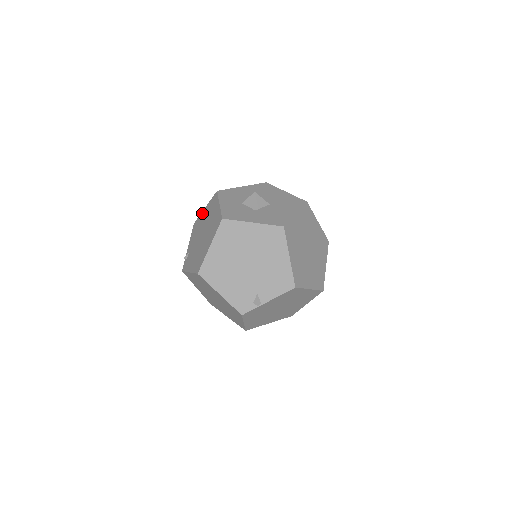
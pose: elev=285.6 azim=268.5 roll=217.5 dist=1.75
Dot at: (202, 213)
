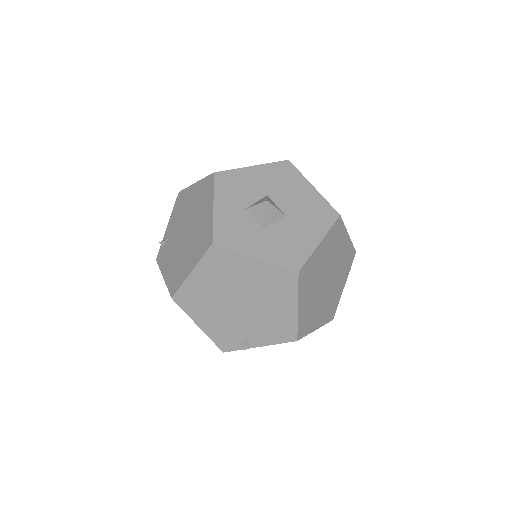
Dot at: (190, 188)
